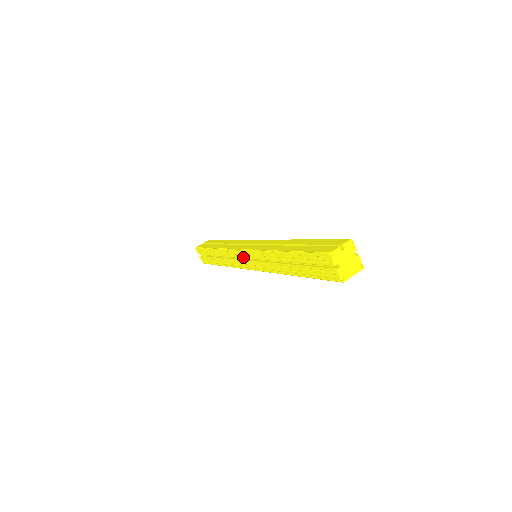
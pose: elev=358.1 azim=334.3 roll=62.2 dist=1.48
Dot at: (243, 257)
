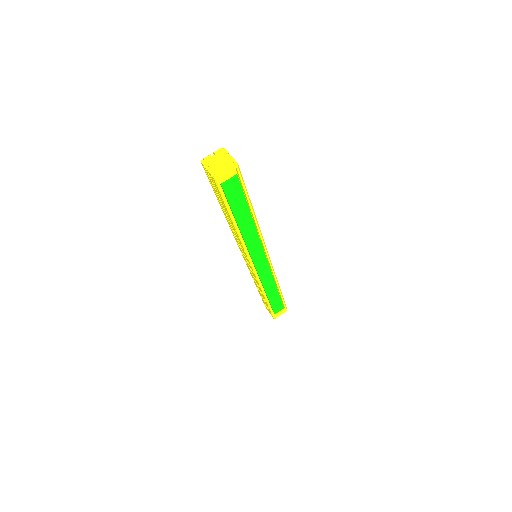
Dot at: (246, 261)
